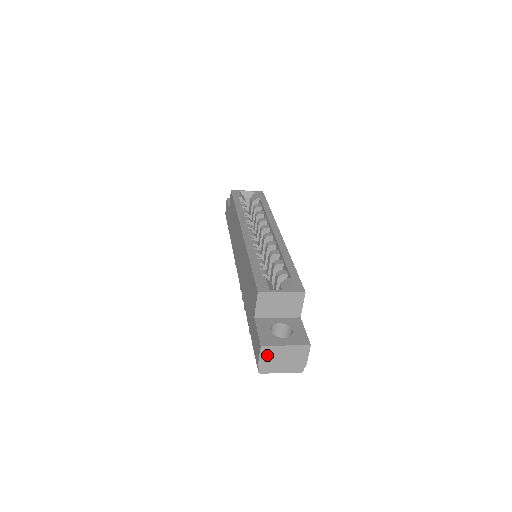
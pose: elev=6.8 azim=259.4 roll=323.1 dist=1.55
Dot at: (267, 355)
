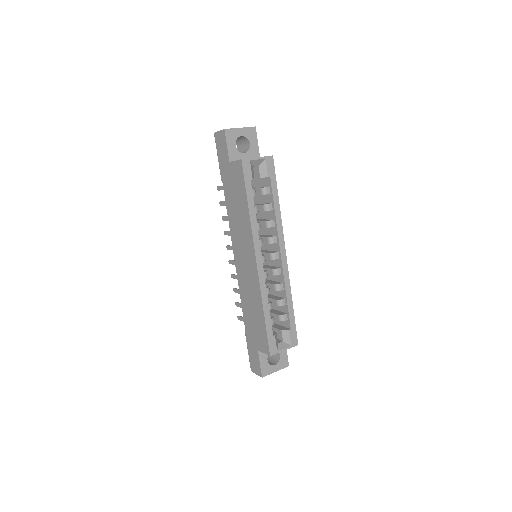
Dot at: occluded
